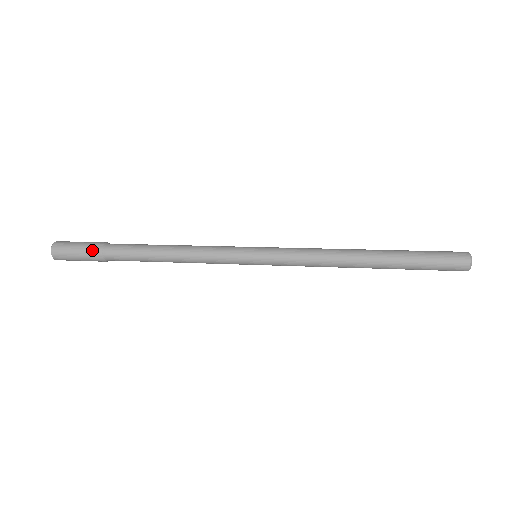
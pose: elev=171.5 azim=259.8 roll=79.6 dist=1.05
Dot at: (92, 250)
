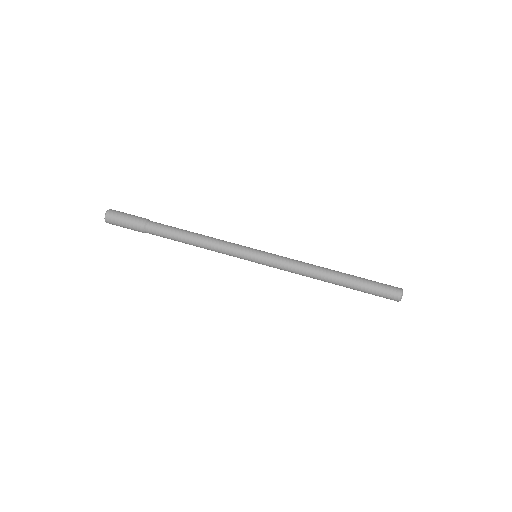
Dot at: occluded
